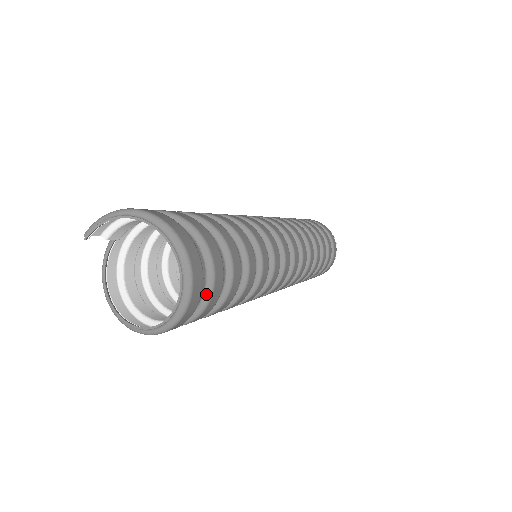
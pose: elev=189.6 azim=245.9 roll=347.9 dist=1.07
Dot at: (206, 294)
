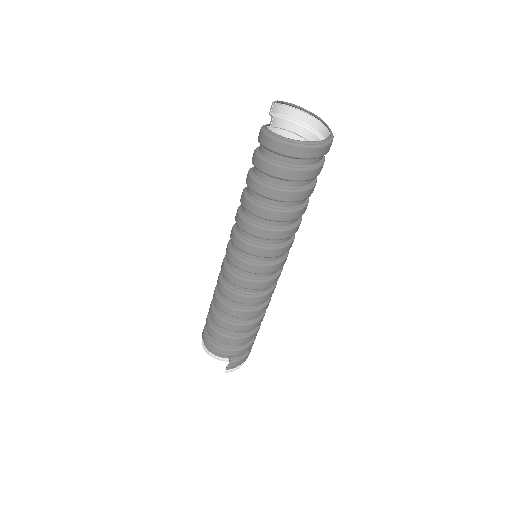
Dot at: (322, 160)
